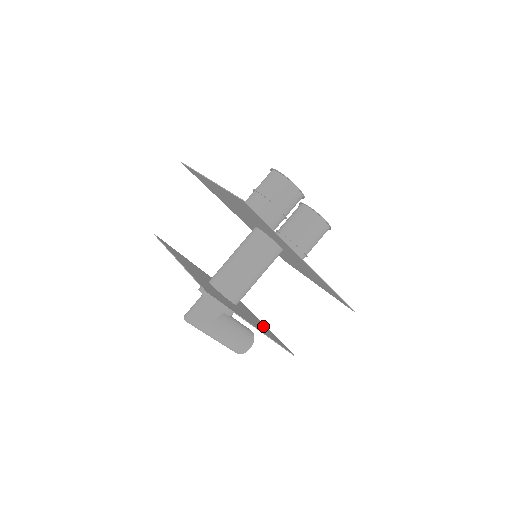
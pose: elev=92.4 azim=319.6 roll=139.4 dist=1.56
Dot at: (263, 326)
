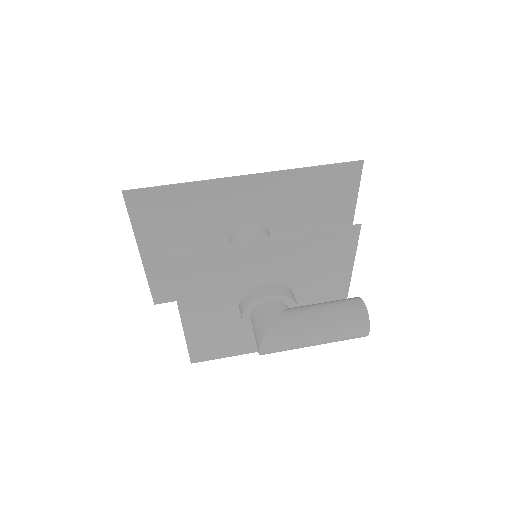
Dot at: (333, 271)
